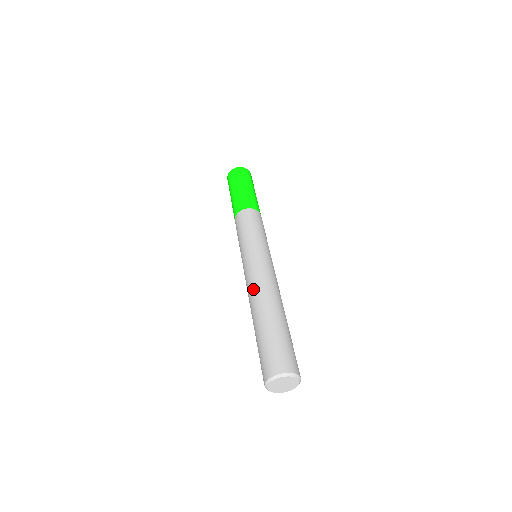
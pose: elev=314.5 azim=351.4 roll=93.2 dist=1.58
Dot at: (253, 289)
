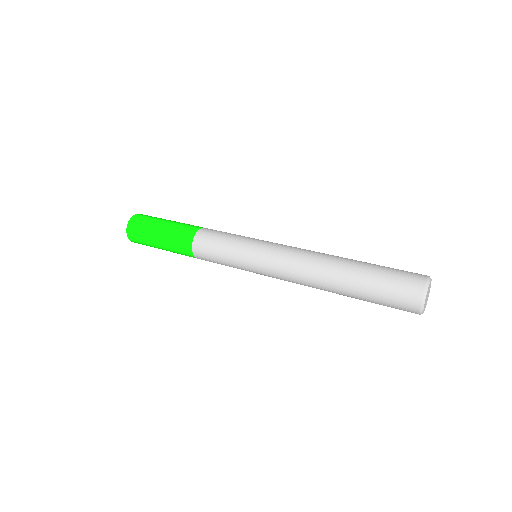
Dot at: (304, 276)
